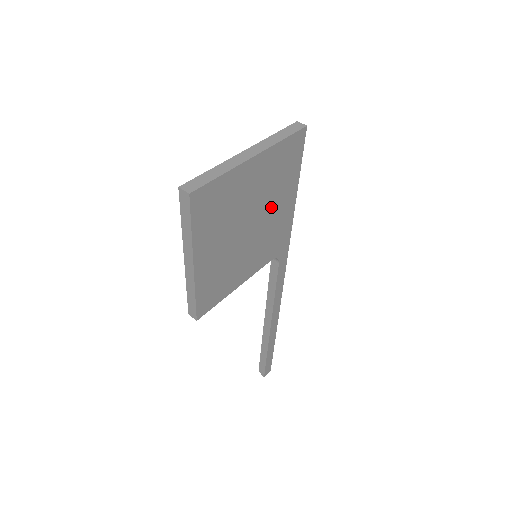
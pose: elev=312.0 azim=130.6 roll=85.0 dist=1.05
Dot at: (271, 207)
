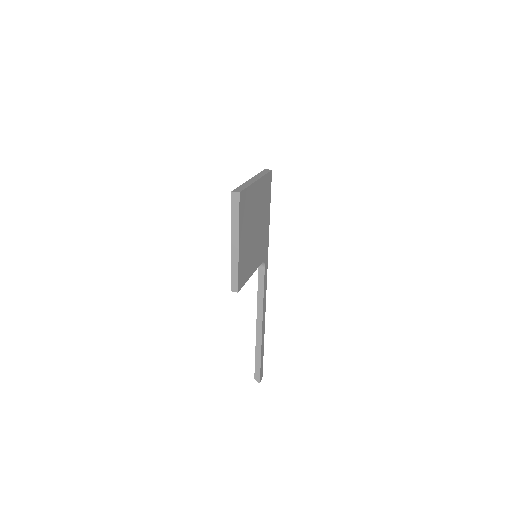
Dot at: (262, 219)
